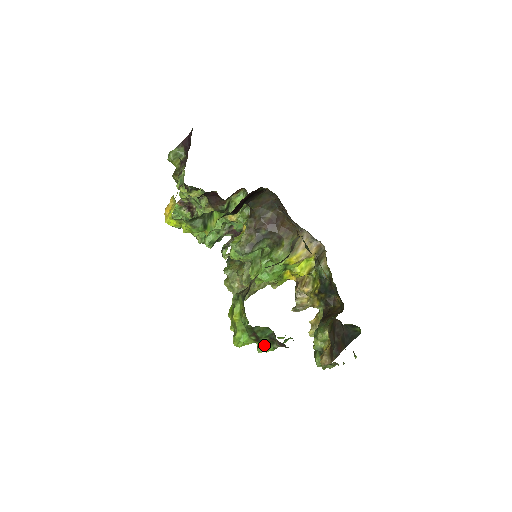
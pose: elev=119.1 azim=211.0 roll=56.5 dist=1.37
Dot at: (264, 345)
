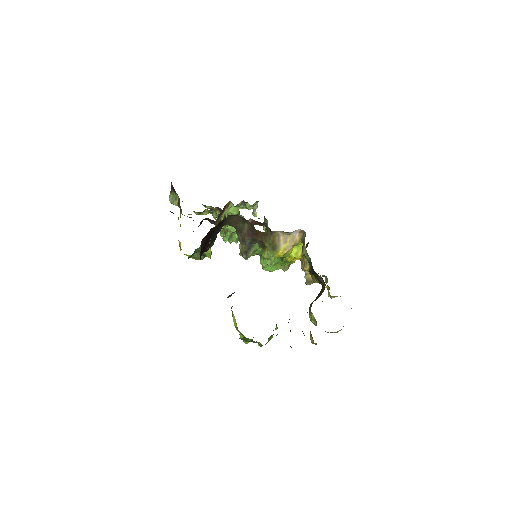
Dot at: (258, 342)
